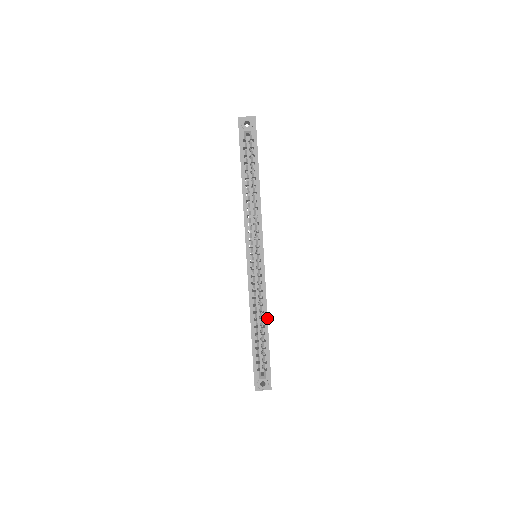
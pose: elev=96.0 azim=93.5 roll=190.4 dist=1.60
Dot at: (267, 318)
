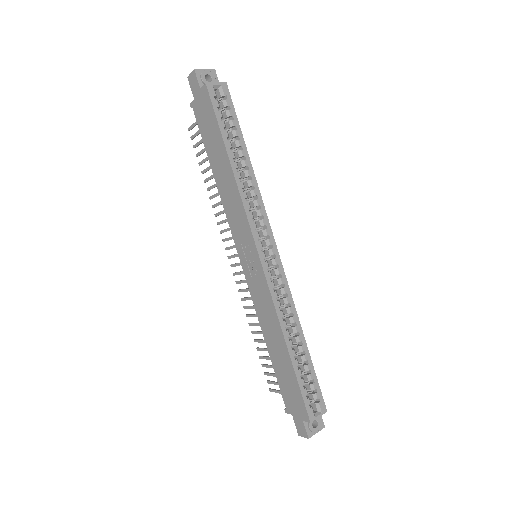
Dot at: (302, 331)
